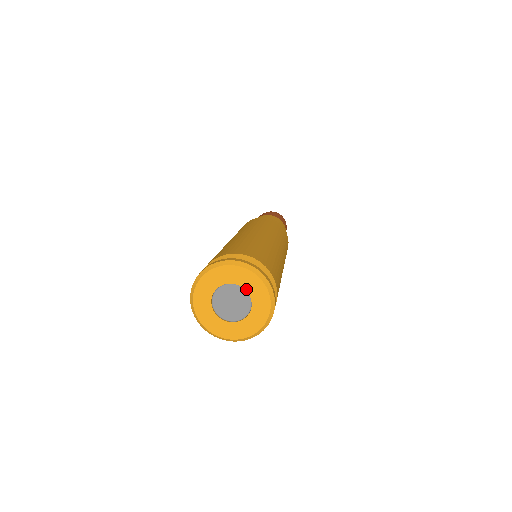
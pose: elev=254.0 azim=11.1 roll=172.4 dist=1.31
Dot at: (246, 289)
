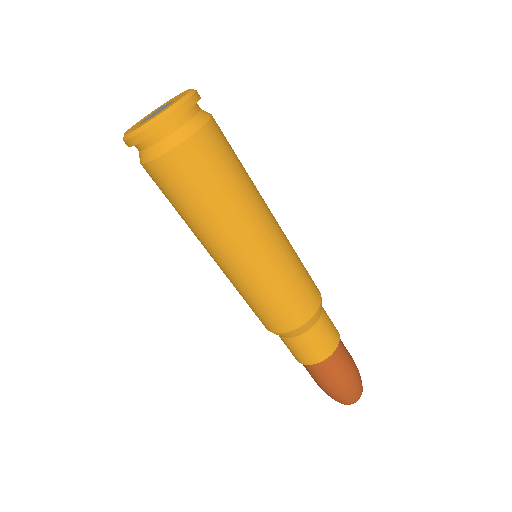
Dot at: (174, 101)
